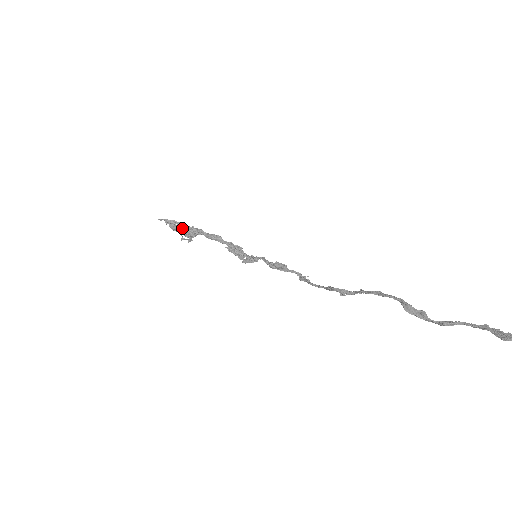
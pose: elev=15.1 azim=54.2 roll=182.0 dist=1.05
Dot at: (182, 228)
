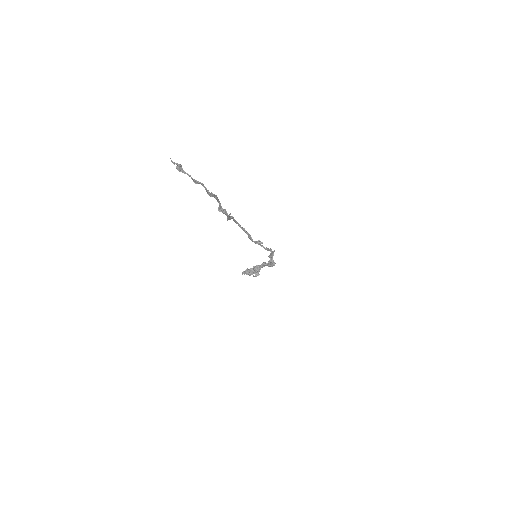
Dot at: (251, 271)
